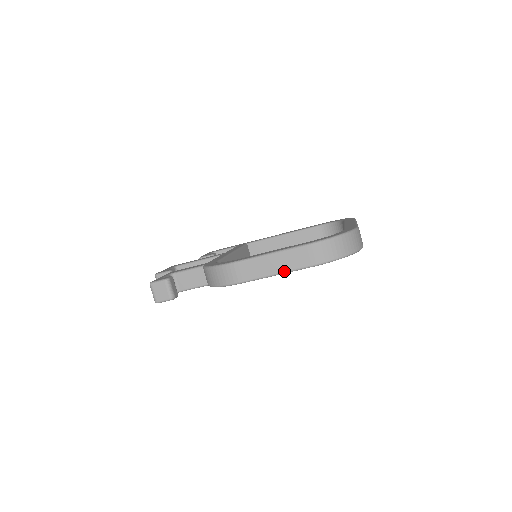
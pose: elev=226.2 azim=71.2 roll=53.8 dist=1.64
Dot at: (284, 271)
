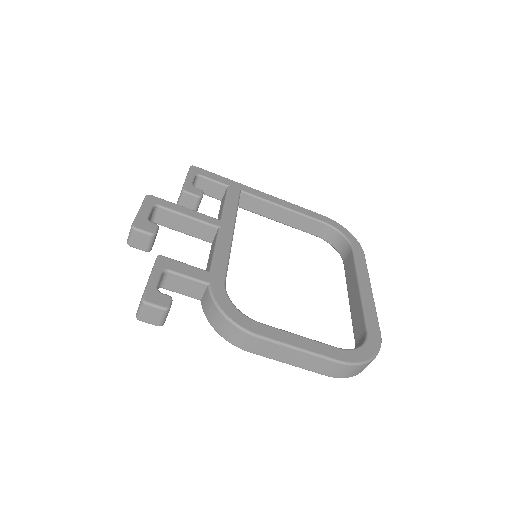
Dot at: (298, 366)
